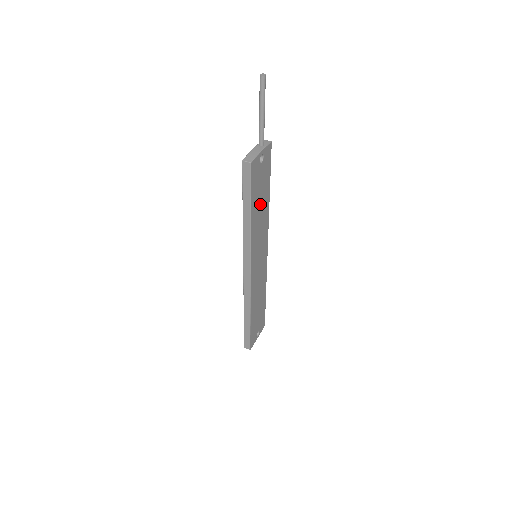
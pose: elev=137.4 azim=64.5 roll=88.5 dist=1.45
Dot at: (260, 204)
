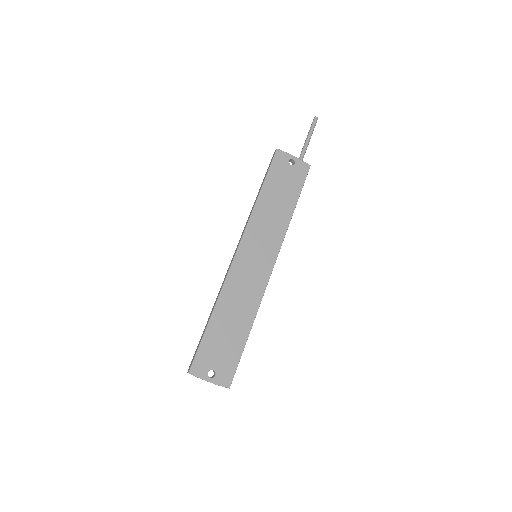
Dot at: (278, 199)
